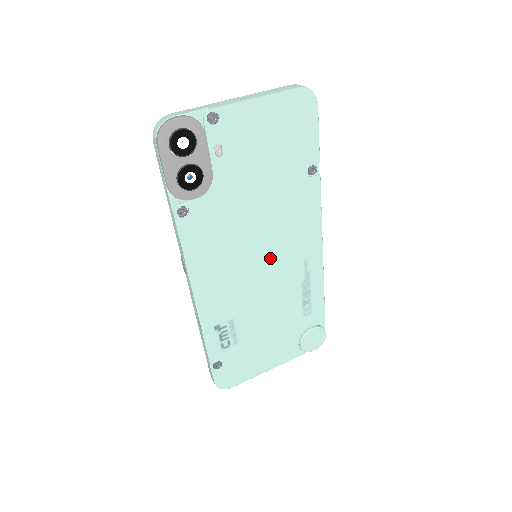
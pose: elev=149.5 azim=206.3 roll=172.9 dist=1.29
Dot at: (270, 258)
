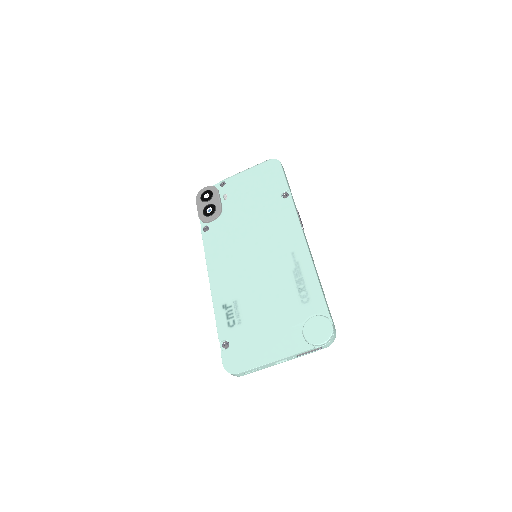
Dot at: (262, 252)
